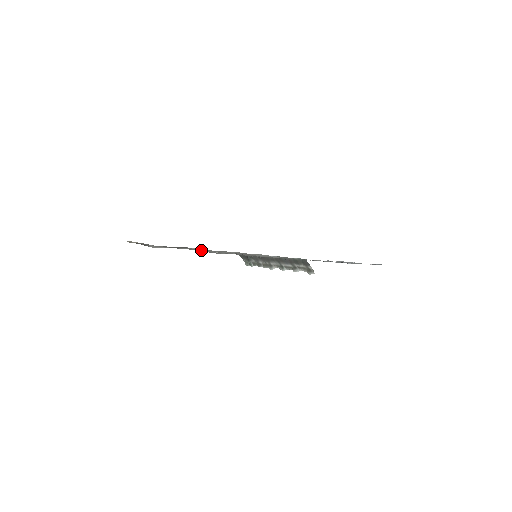
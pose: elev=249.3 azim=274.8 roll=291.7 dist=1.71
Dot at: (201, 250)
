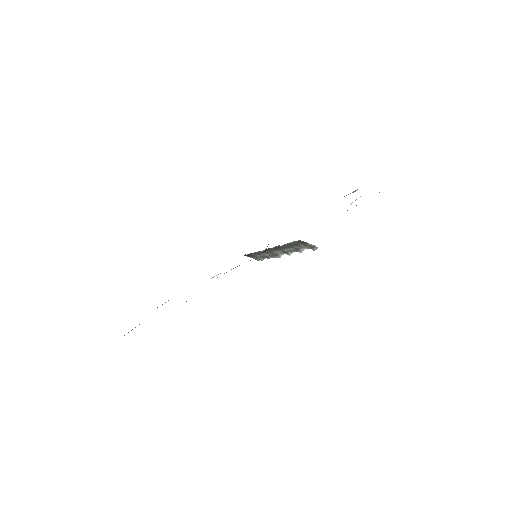
Dot at: occluded
